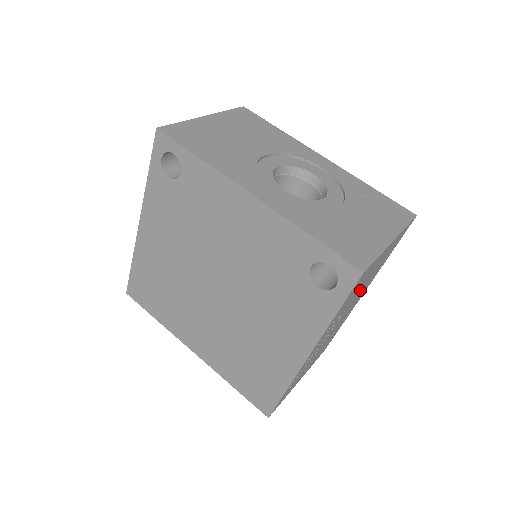
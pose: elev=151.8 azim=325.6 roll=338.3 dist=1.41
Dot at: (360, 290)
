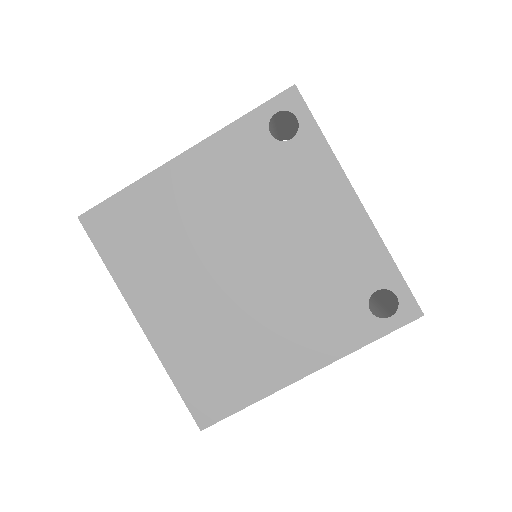
Dot at: occluded
